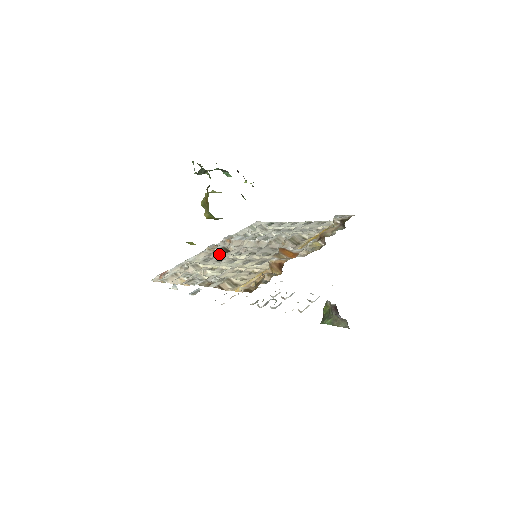
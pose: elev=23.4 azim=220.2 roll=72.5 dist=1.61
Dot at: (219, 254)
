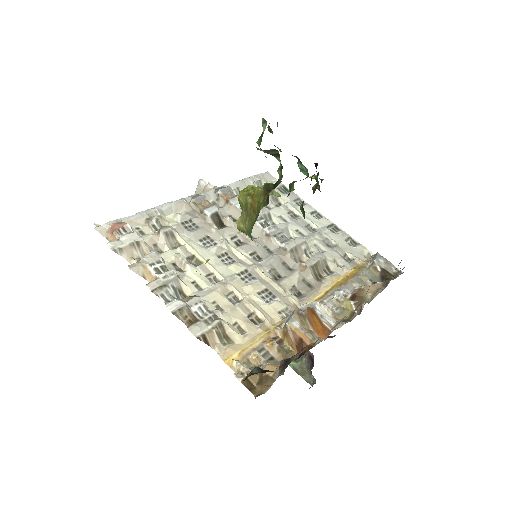
Dot at: (207, 222)
